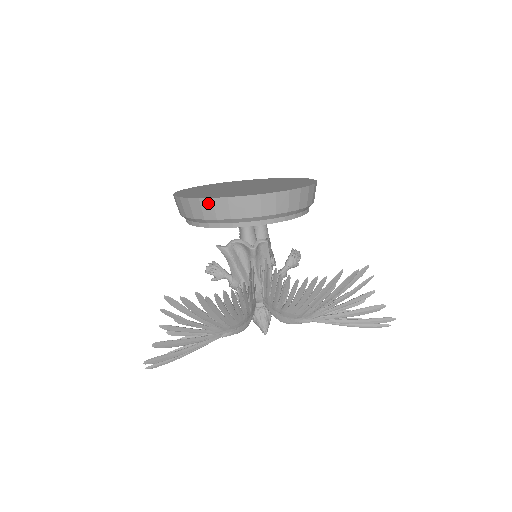
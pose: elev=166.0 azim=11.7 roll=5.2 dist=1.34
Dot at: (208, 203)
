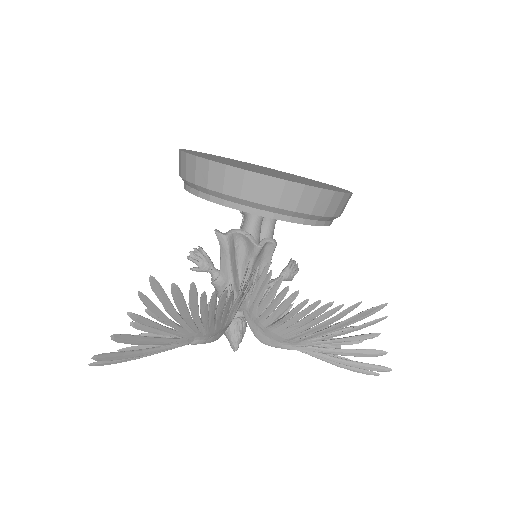
Dot at: (237, 174)
